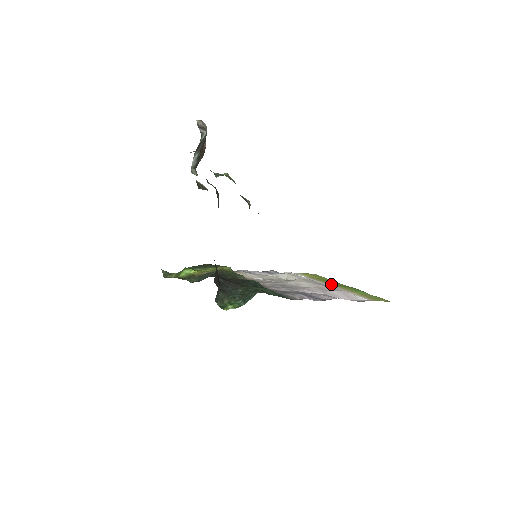
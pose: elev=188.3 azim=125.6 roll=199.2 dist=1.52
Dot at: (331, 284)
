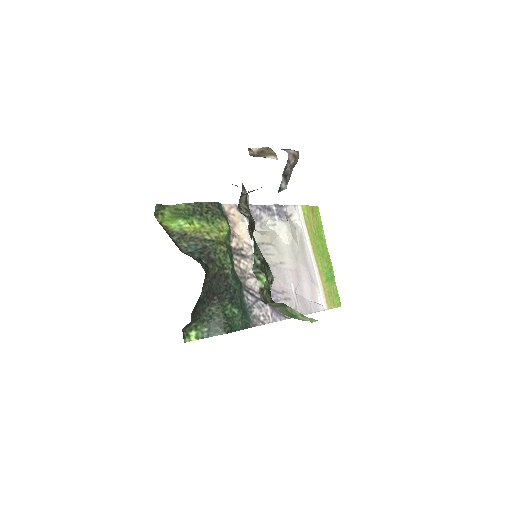
Dot at: (315, 250)
